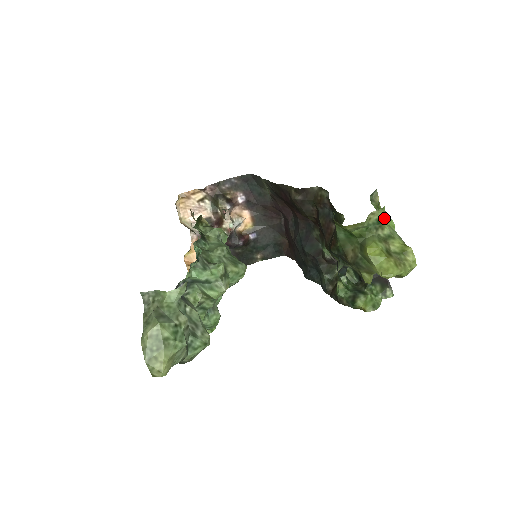
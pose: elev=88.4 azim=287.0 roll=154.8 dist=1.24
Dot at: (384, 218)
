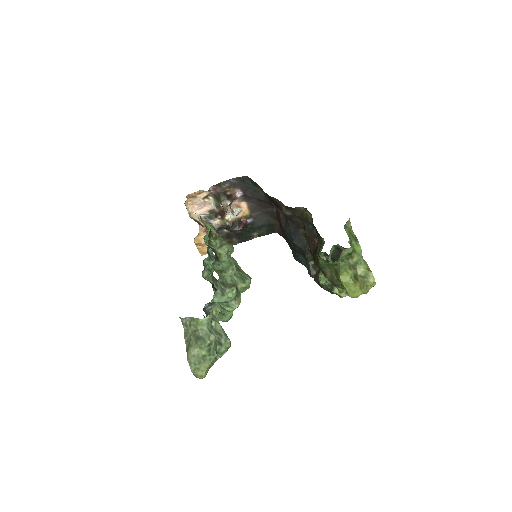
Dot at: (353, 250)
